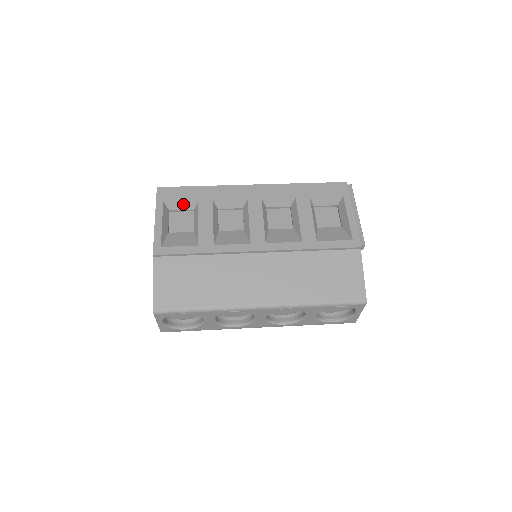
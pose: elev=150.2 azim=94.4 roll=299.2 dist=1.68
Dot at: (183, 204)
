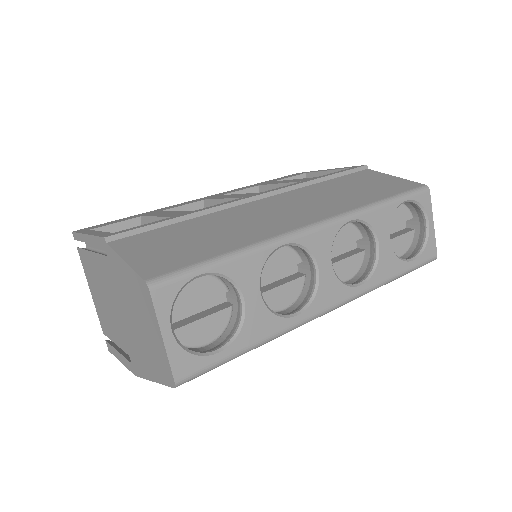
Dot at: (121, 227)
